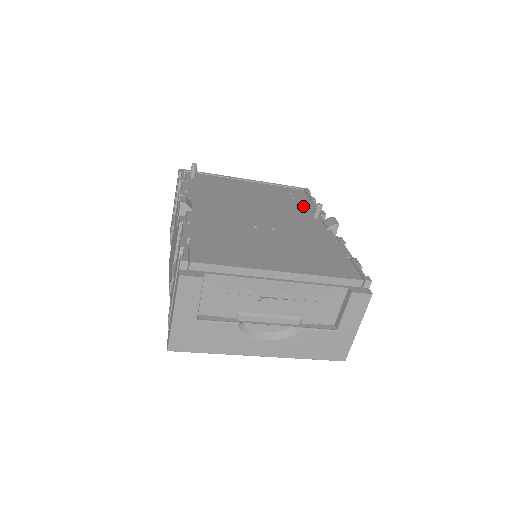
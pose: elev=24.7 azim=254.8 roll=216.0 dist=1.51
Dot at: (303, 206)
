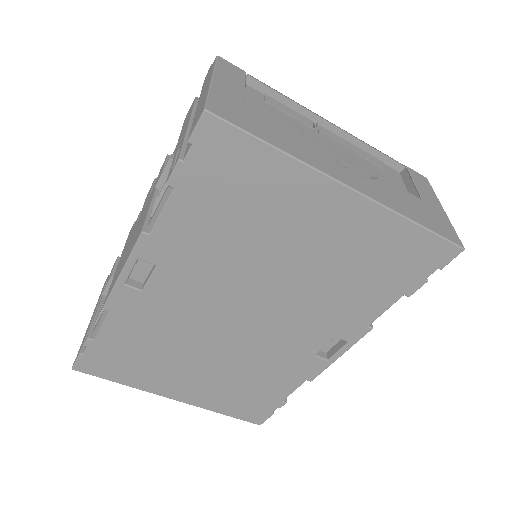
Dot at: occluded
